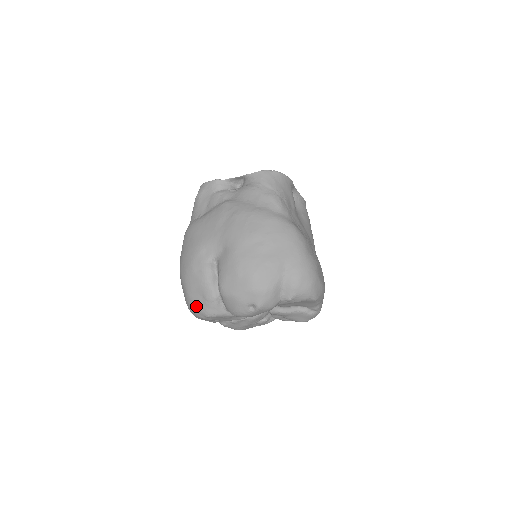
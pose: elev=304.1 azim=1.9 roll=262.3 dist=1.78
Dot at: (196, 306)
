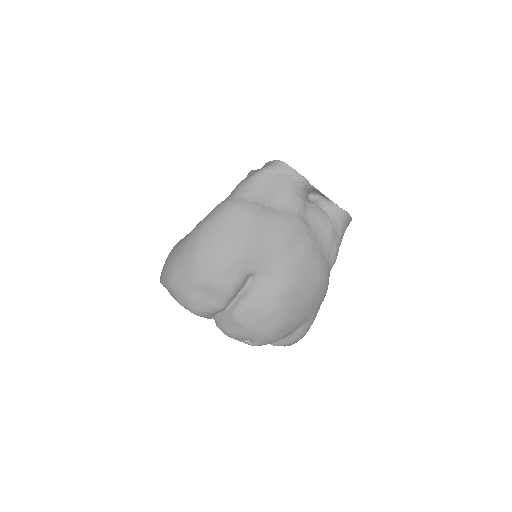
Dot at: (191, 298)
